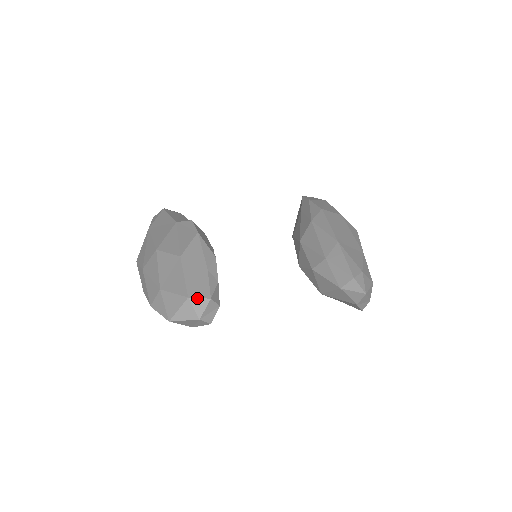
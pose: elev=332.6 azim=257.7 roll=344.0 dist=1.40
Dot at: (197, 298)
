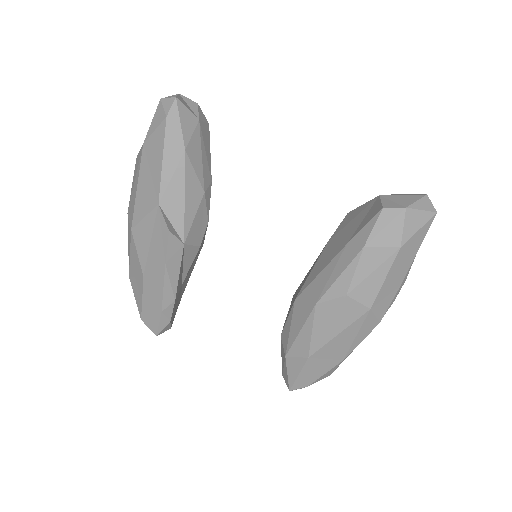
Dot at: (147, 326)
